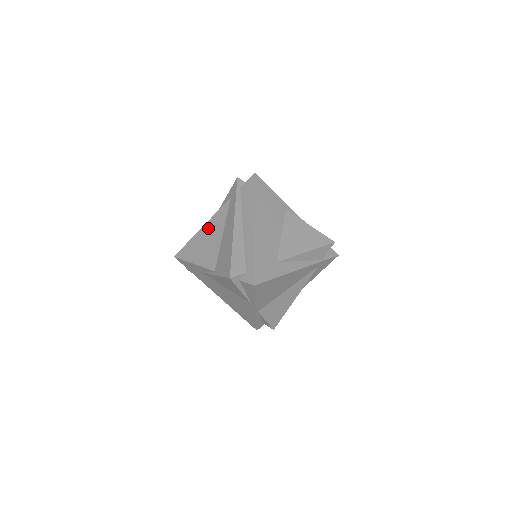
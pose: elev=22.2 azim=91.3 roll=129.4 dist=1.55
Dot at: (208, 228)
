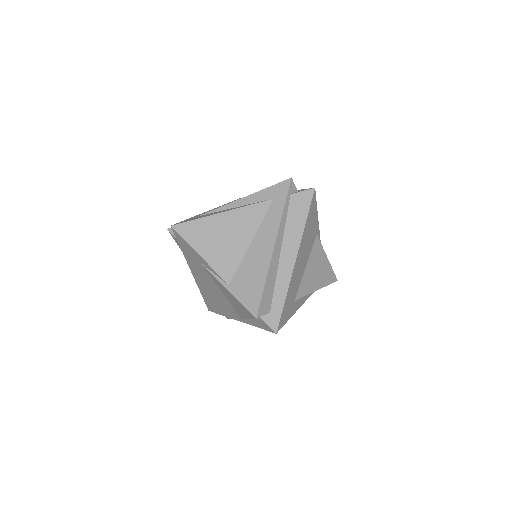
Dot at: (232, 220)
